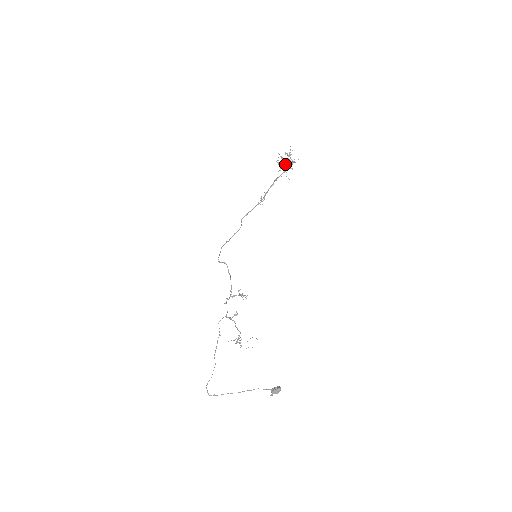
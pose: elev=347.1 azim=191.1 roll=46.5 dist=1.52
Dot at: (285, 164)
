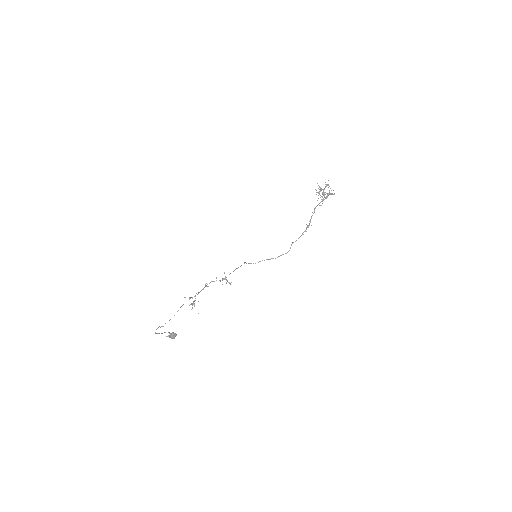
Dot at: occluded
